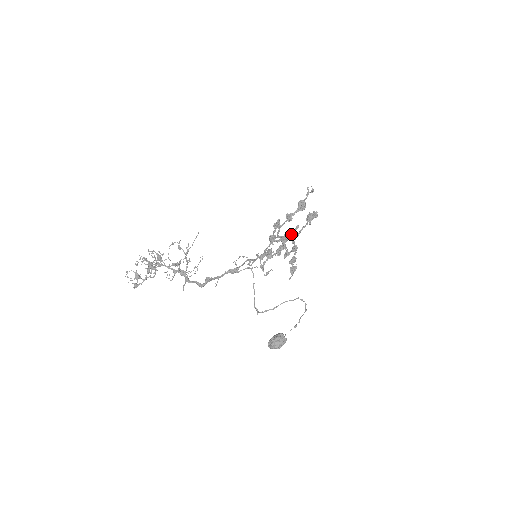
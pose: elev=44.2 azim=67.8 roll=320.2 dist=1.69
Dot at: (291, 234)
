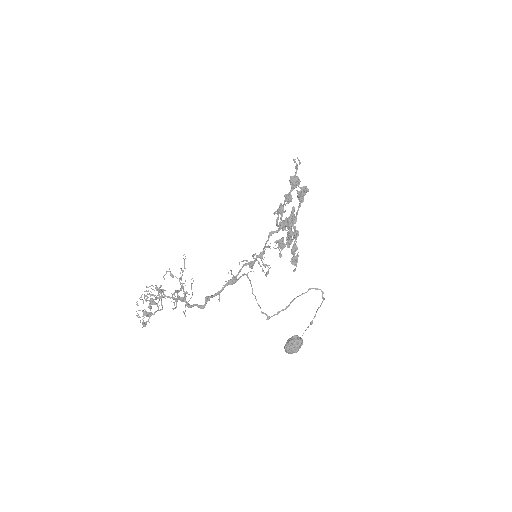
Dot at: (289, 219)
